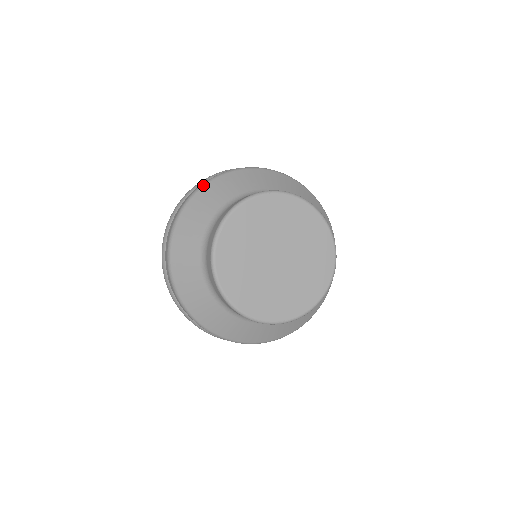
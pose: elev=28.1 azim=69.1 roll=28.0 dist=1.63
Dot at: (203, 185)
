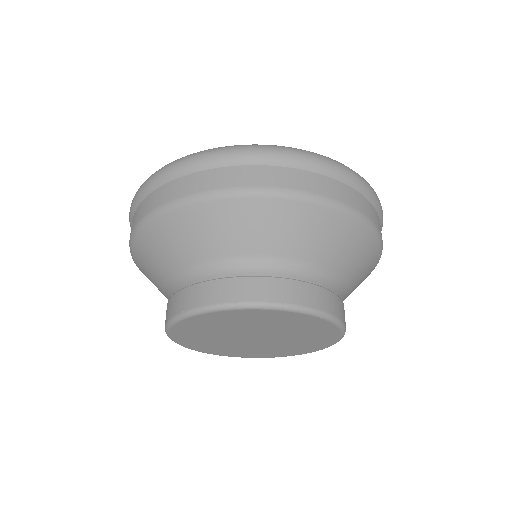
Dot at: (145, 222)
